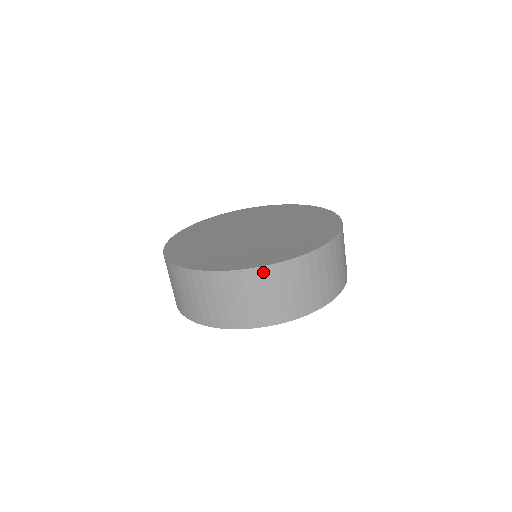
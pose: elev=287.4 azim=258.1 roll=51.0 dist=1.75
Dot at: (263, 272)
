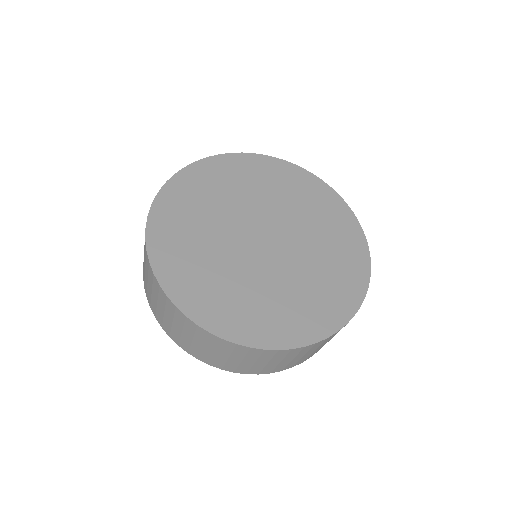
Dot at: (218, 340)
